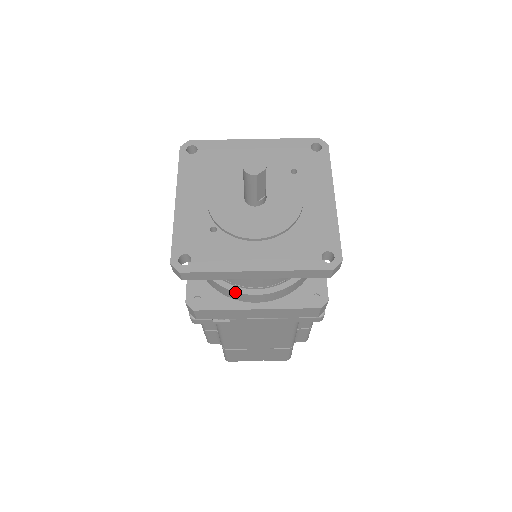
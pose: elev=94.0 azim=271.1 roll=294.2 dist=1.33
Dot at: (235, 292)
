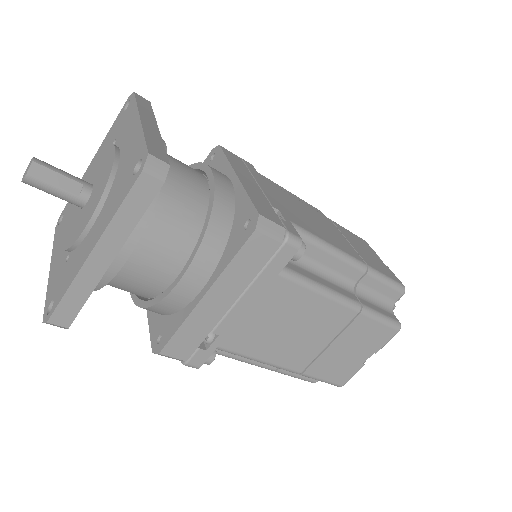
Dot at: (165, 299)
